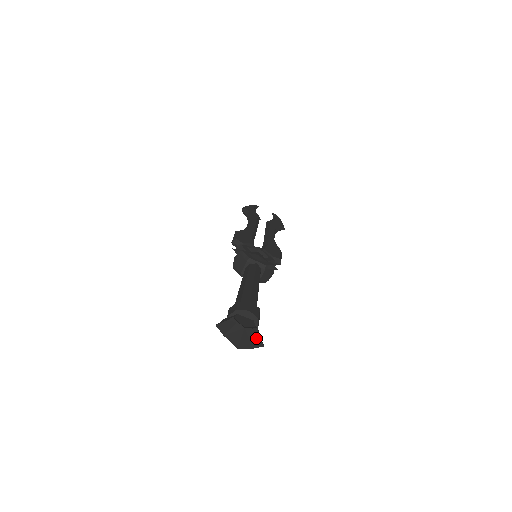
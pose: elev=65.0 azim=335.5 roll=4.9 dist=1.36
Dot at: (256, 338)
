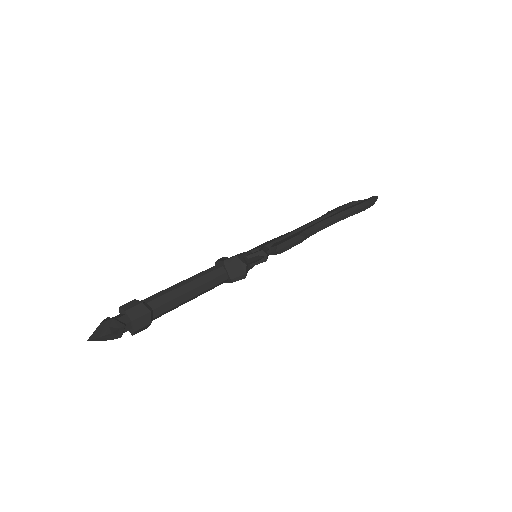
Dot at: (106, 328)
